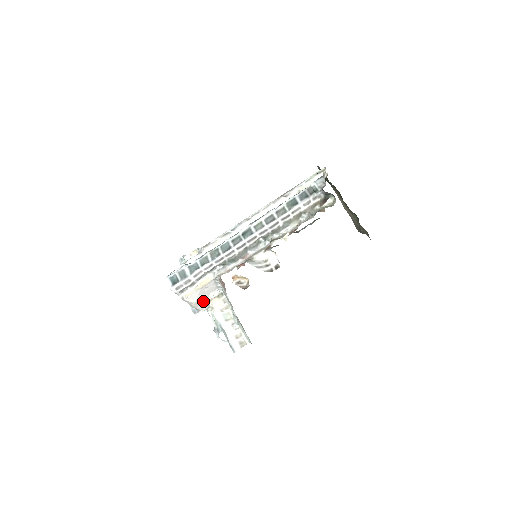
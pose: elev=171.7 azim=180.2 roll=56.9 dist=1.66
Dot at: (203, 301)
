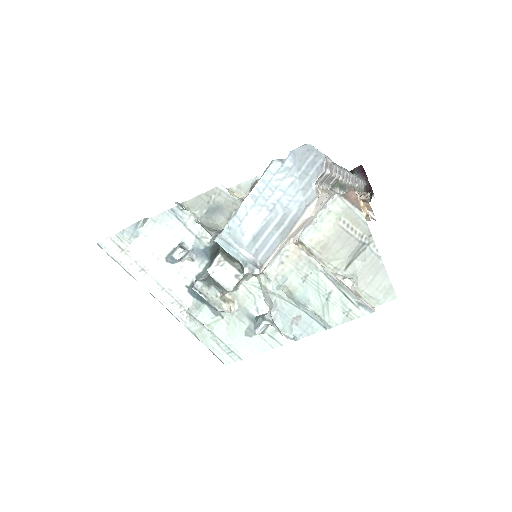
Dot at: (288, 239)
